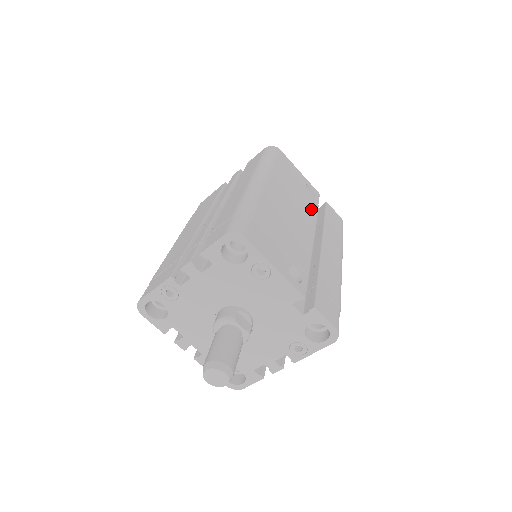
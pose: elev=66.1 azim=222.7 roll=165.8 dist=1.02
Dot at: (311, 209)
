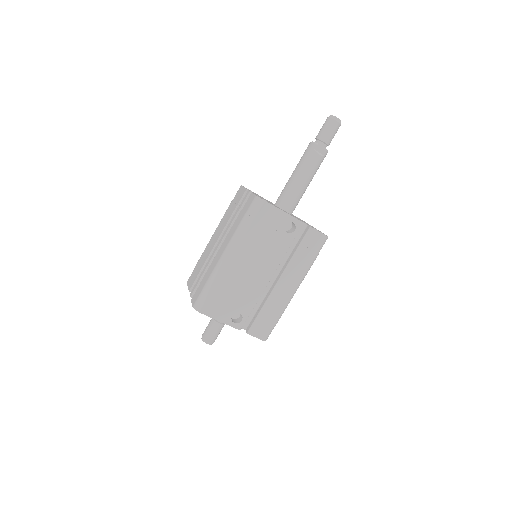
Dot at: (280, 251)
